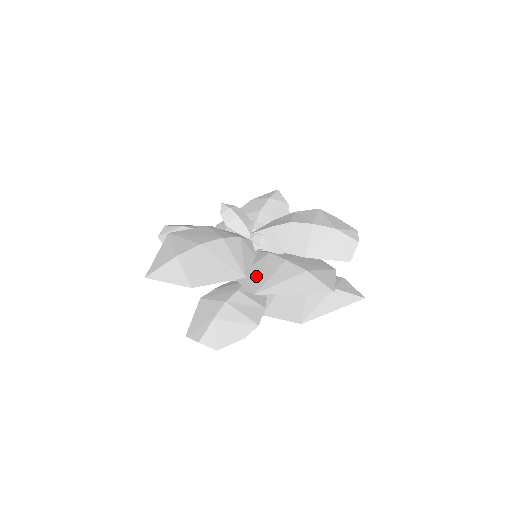
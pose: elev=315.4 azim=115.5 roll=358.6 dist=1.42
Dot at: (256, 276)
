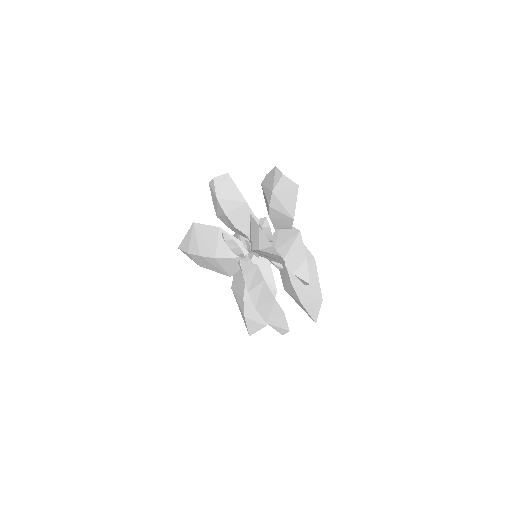
Dot at: (237, 280)
